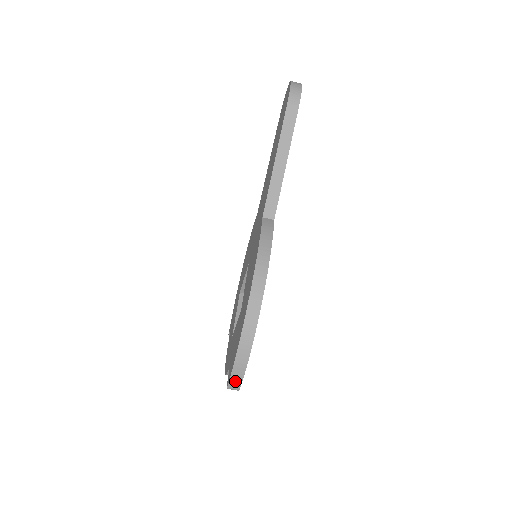
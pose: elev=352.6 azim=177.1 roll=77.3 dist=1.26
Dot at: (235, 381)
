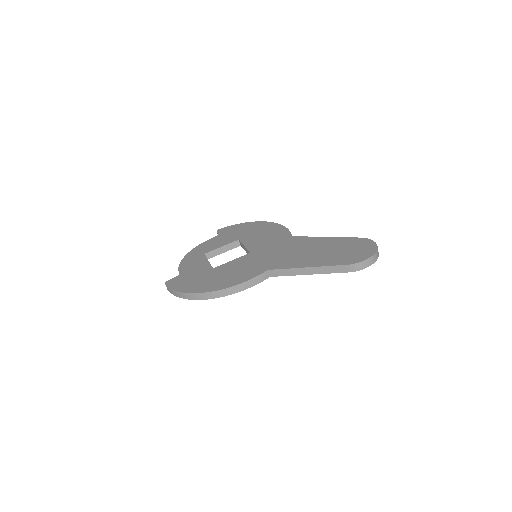
Dot at: (169, 289)
